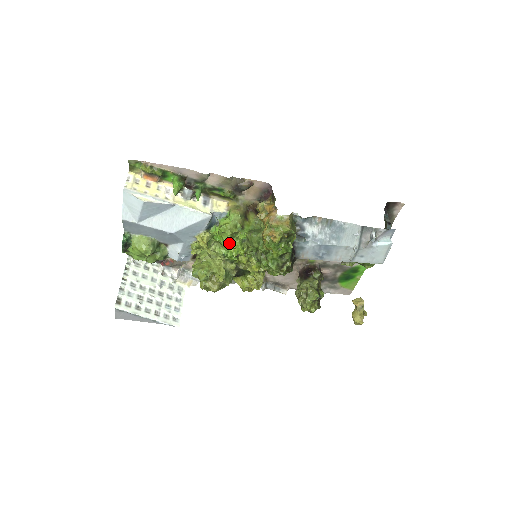
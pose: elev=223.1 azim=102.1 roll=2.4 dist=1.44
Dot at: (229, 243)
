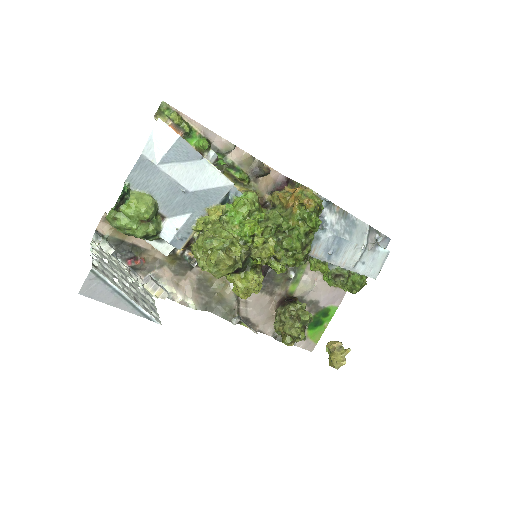
Dot at: (244, 221)
